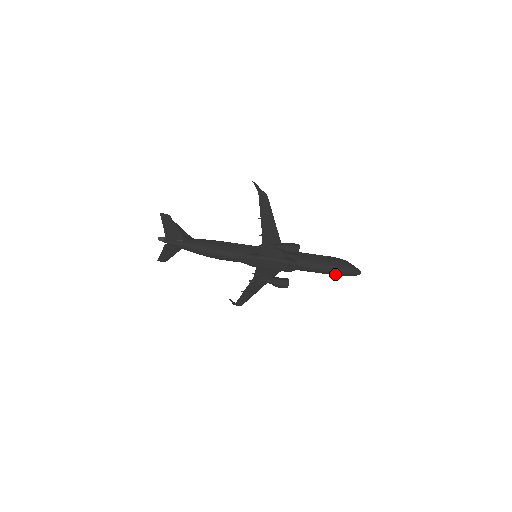
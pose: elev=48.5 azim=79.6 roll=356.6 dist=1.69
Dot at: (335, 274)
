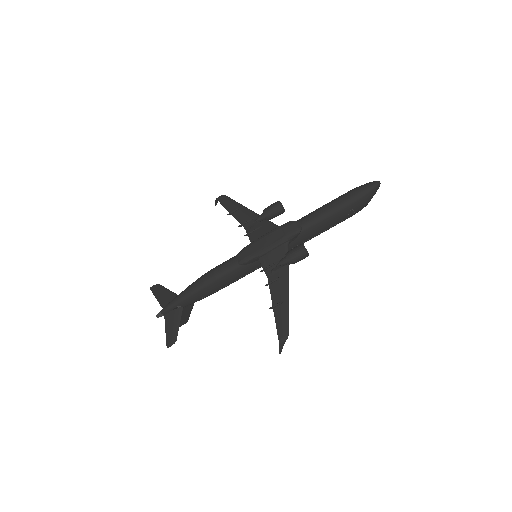
Dot at: (348, 201)
